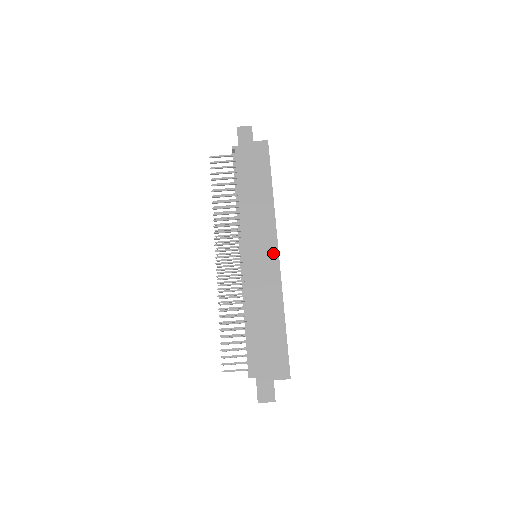
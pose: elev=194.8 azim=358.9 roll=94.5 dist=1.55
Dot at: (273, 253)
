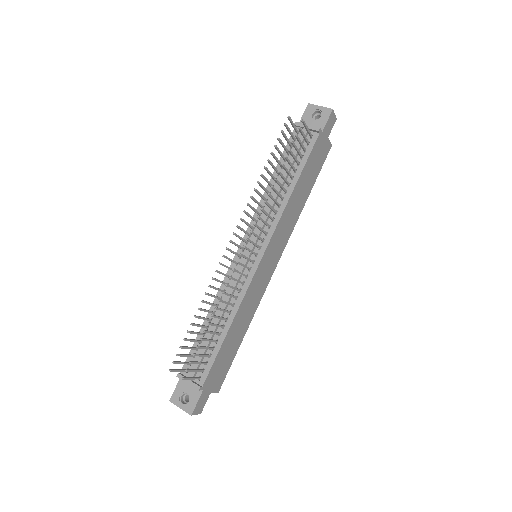
Dot at: (274, 267)
